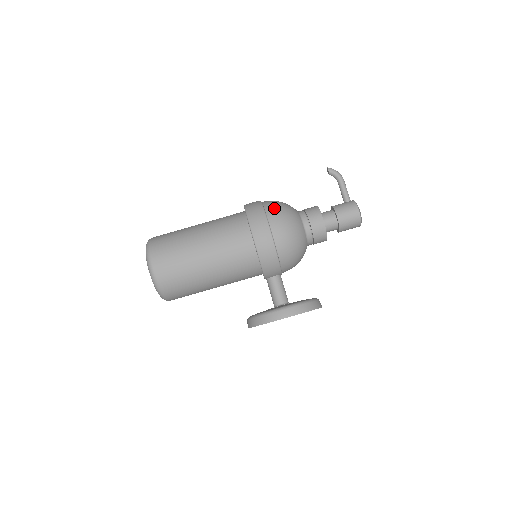
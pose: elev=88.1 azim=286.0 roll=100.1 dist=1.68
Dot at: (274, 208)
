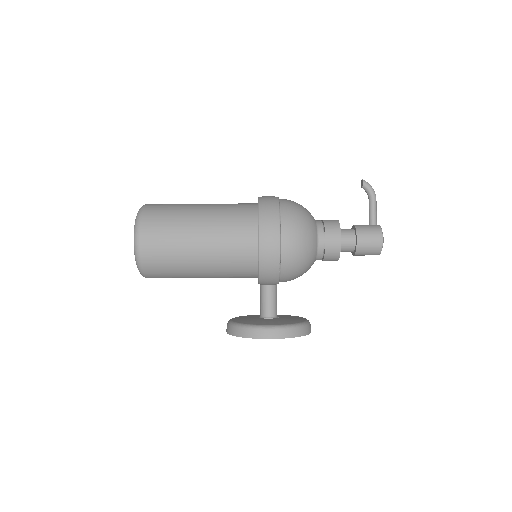
Dot at: (291, 213)
